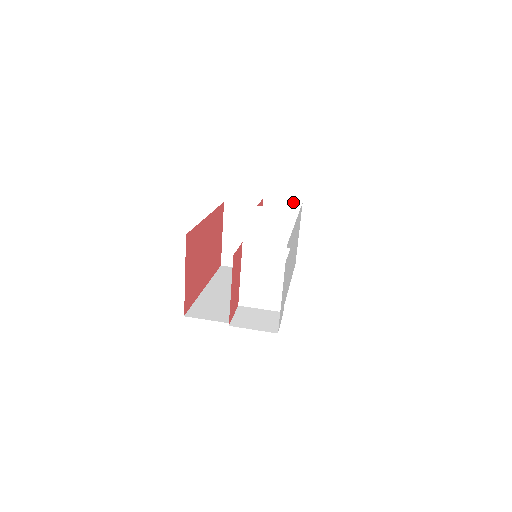
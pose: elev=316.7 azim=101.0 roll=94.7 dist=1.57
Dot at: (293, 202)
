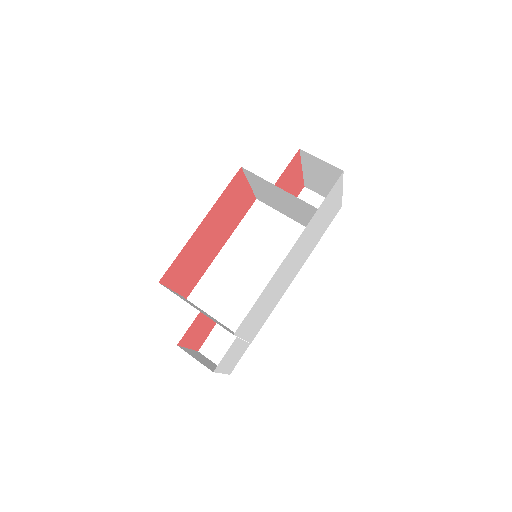
Dot at: (333, 166)
